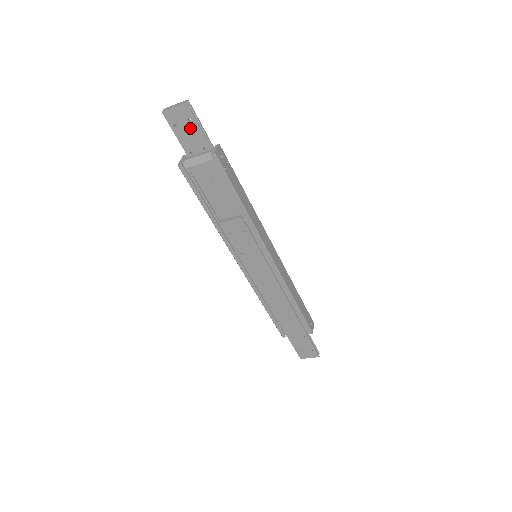
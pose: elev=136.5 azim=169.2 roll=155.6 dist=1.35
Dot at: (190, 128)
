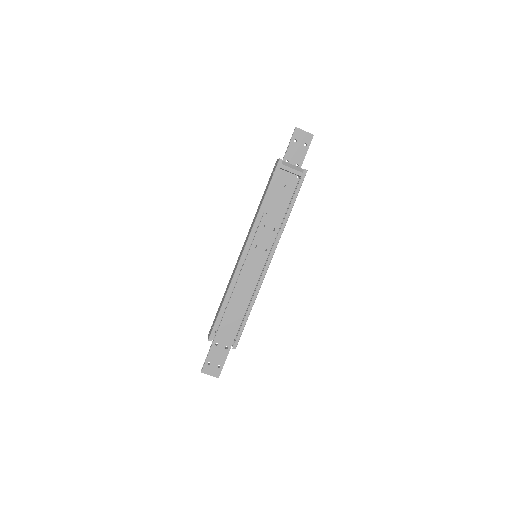
Dot at: (301, 148)
